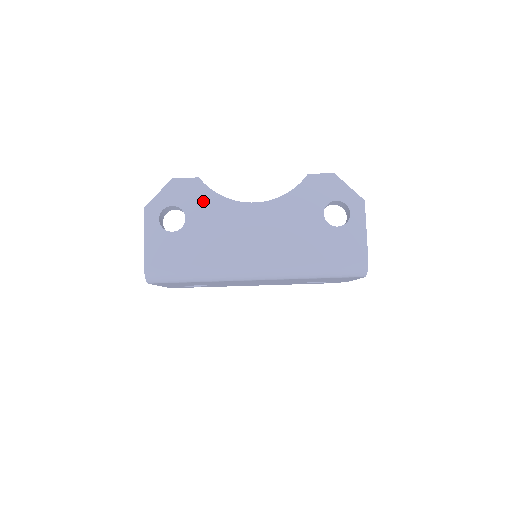
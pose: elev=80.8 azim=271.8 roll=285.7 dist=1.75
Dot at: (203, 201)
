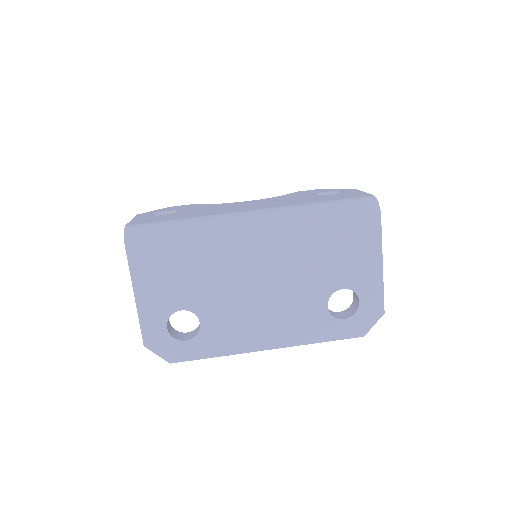
Dot at: occluded
